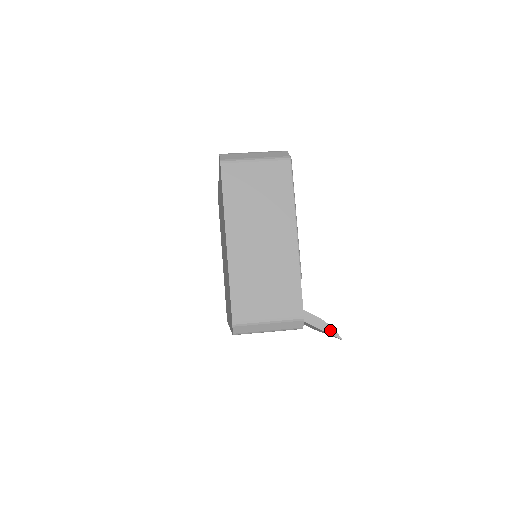
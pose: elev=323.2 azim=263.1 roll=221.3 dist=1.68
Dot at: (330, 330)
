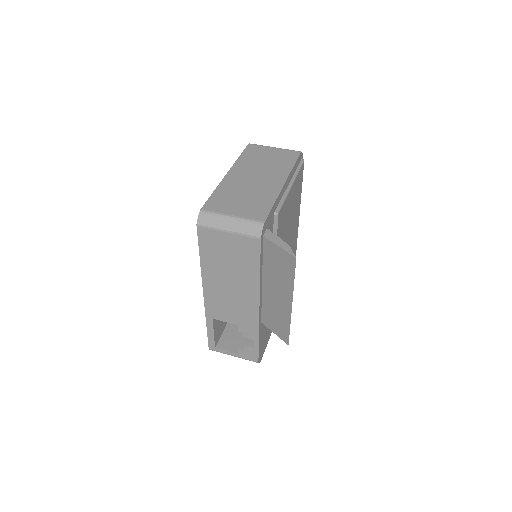
Dot at: (287, 248)
